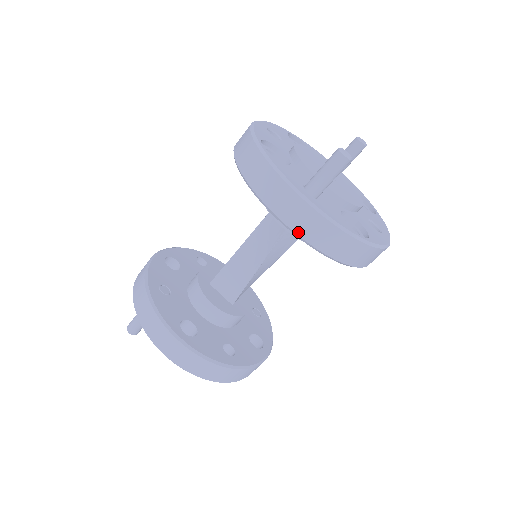
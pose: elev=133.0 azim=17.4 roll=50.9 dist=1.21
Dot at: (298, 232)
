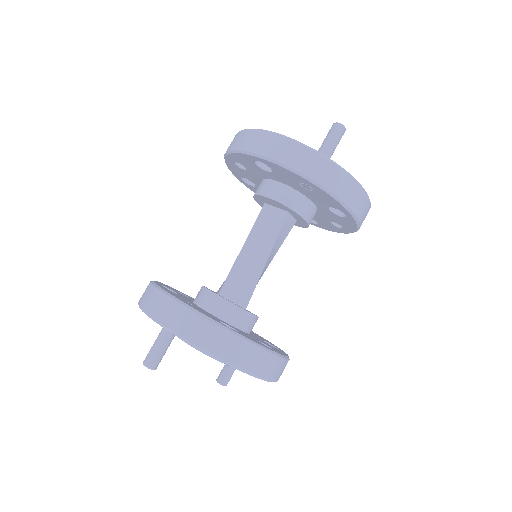
Dot at: (327, 187)
